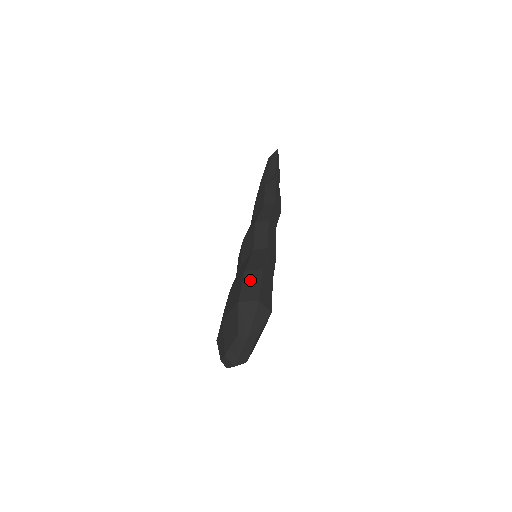
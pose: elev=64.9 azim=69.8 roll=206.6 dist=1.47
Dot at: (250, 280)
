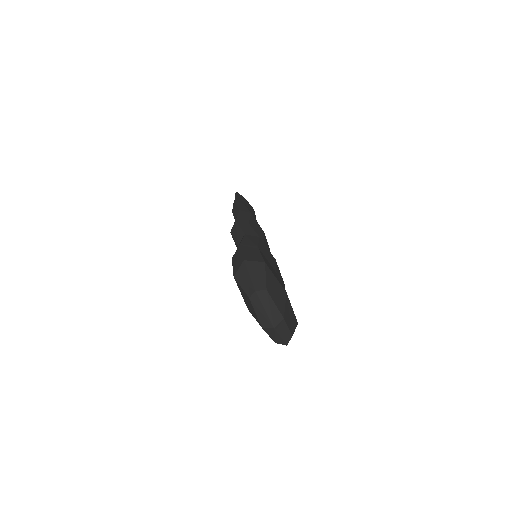
Dot at: (235, 258)
